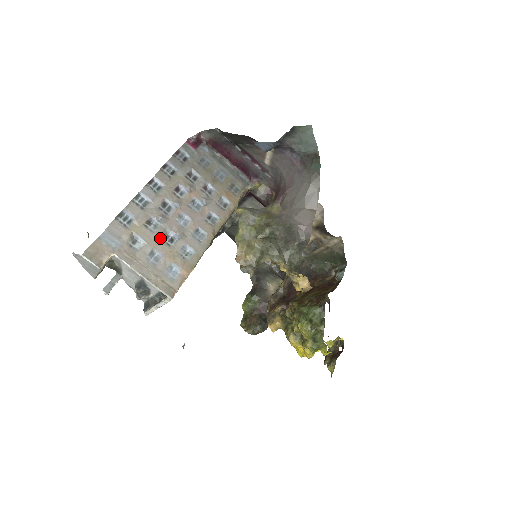
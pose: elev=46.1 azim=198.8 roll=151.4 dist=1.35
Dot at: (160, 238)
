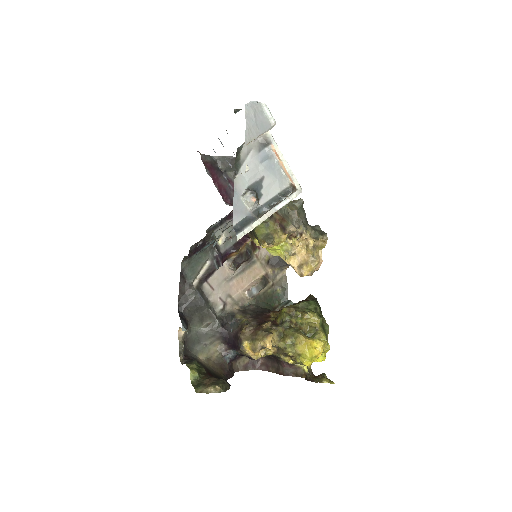
Dot at: occluded
